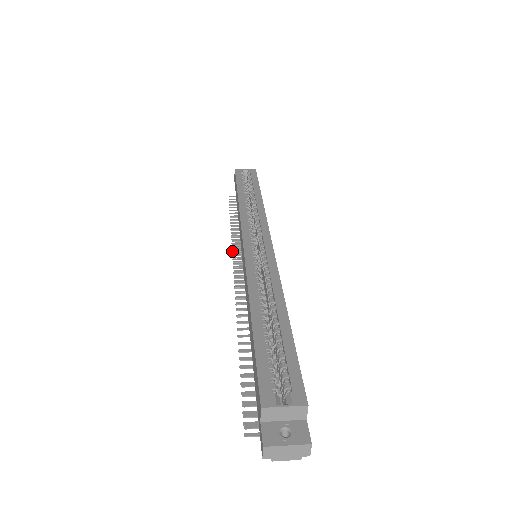
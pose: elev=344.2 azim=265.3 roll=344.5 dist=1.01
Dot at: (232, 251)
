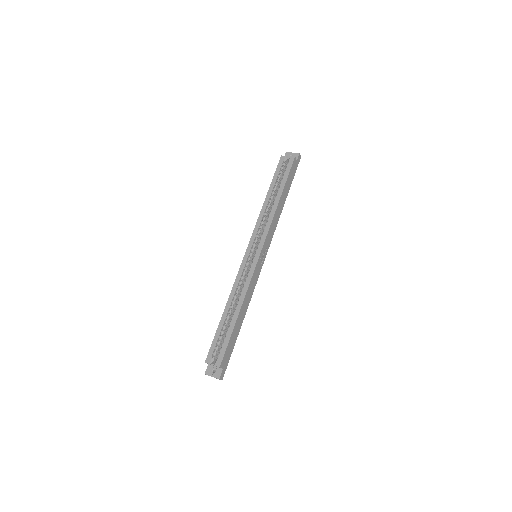
Dot at: occluded
